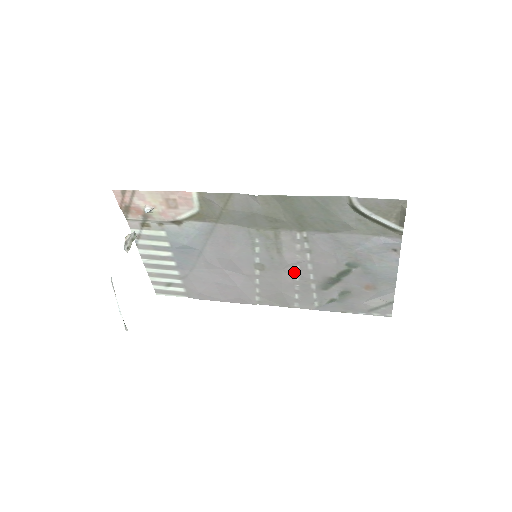
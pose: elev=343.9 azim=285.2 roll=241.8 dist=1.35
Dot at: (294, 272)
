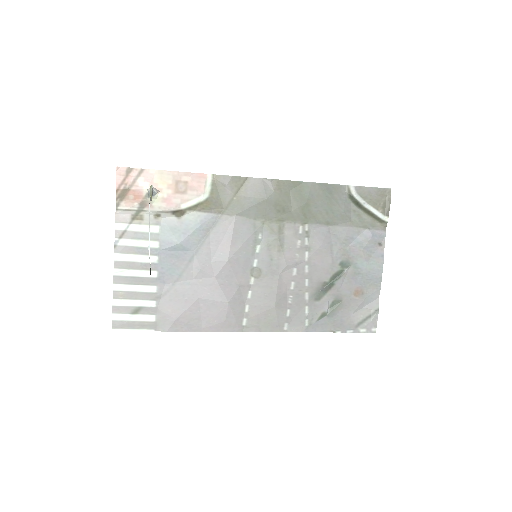
Dot at: (290, 277)
